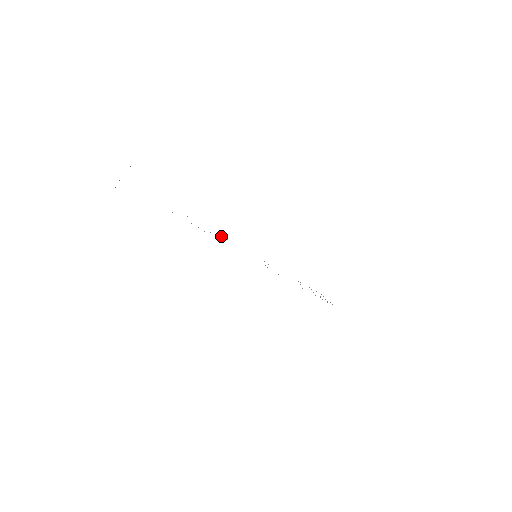
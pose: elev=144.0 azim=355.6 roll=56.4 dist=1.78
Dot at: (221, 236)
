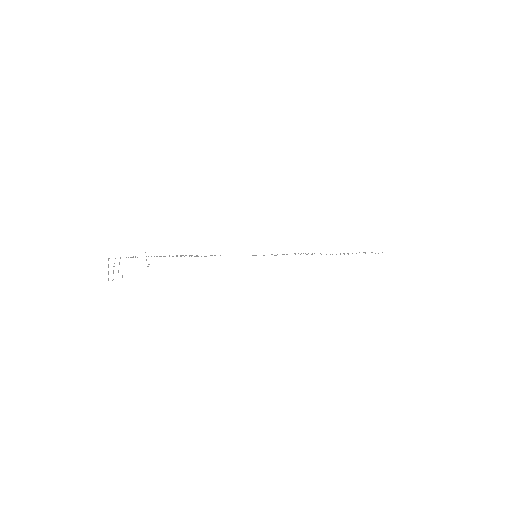
Dot at: occluded
